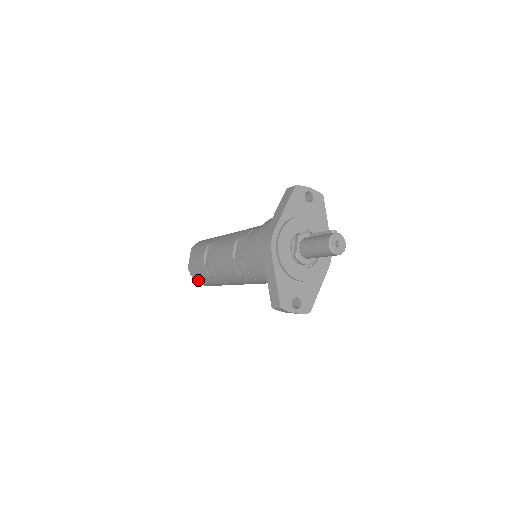
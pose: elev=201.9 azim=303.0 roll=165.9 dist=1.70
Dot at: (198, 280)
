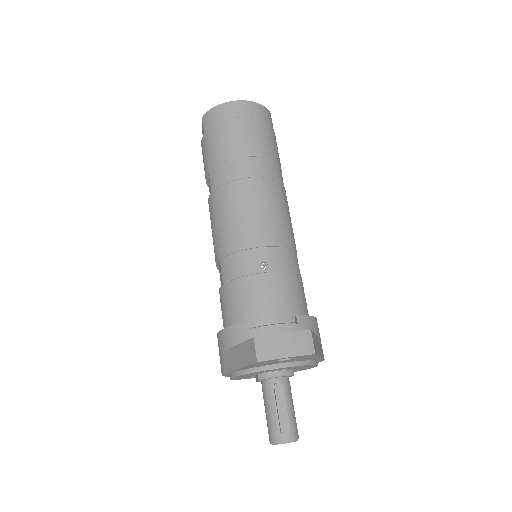
Dot at: occluded
